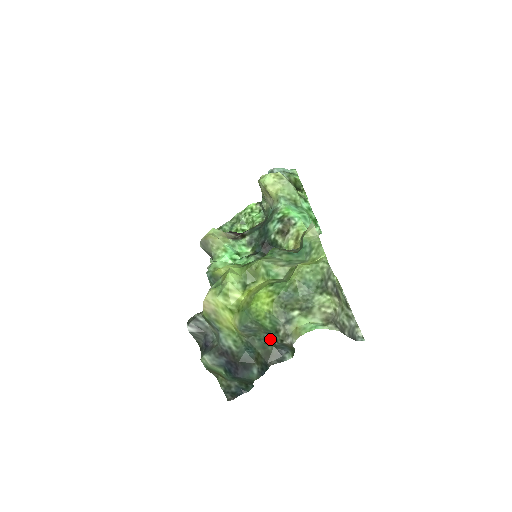
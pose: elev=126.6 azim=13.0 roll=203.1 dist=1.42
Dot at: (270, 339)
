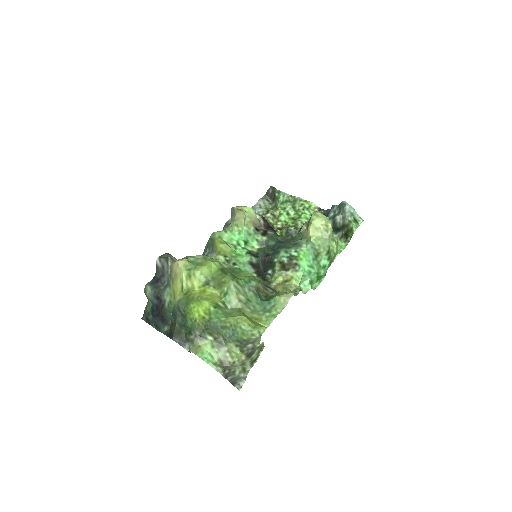
Dot at: occluded
